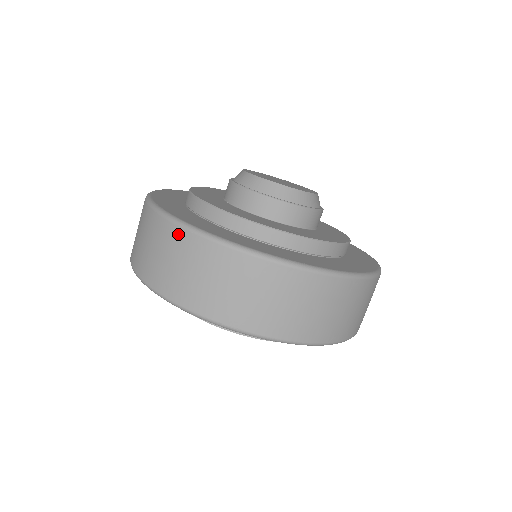
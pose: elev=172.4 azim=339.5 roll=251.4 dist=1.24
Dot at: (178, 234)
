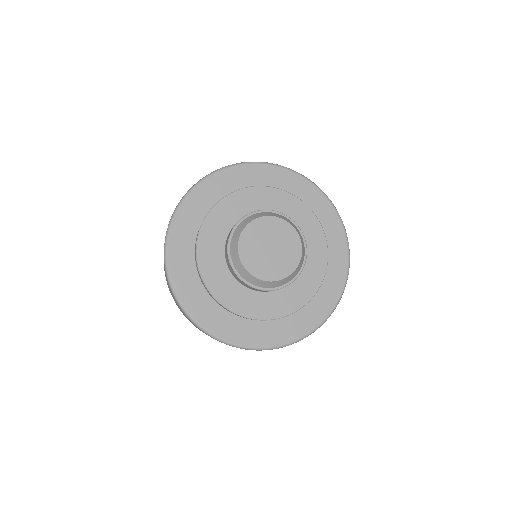
Dot at: occluded
